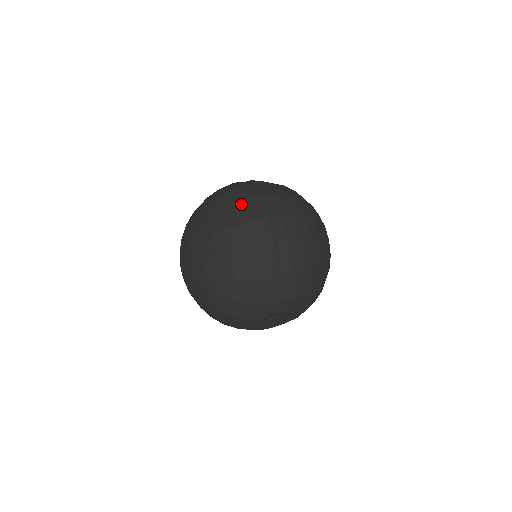
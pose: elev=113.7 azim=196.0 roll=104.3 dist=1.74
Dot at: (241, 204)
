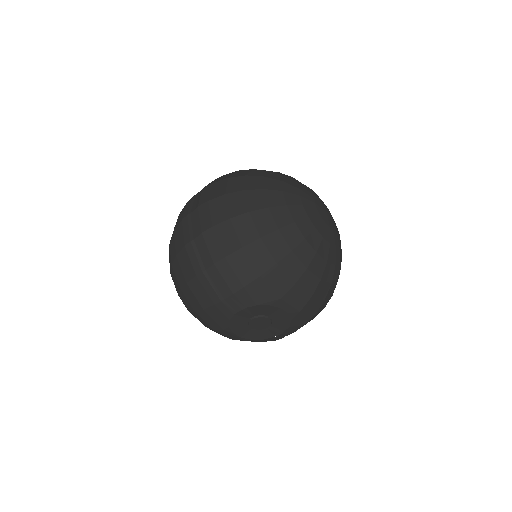
Dot at: (181, 213)
